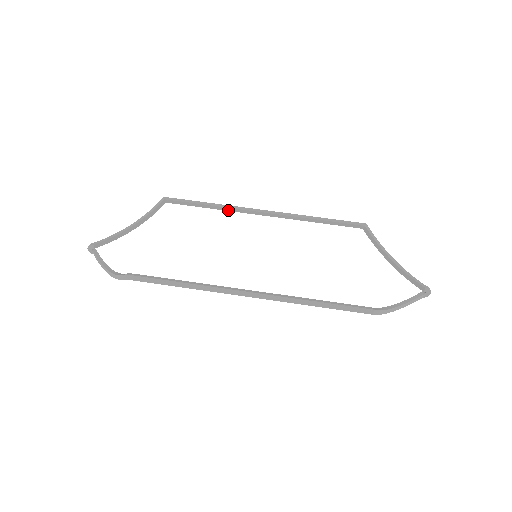
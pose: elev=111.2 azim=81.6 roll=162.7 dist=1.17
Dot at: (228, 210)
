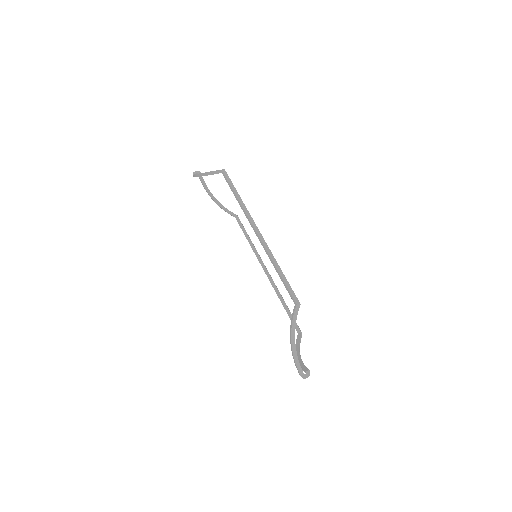
Dot at: (254, 251)
